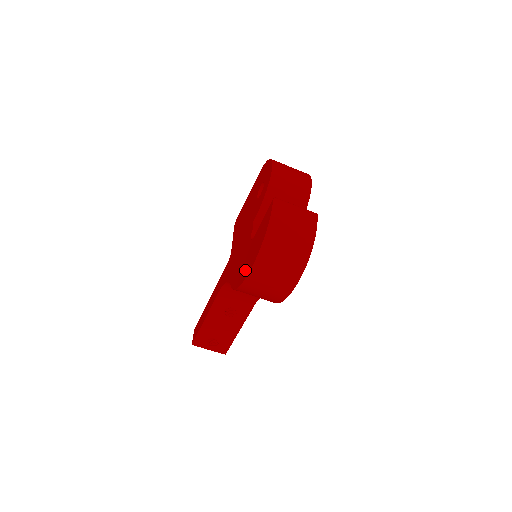
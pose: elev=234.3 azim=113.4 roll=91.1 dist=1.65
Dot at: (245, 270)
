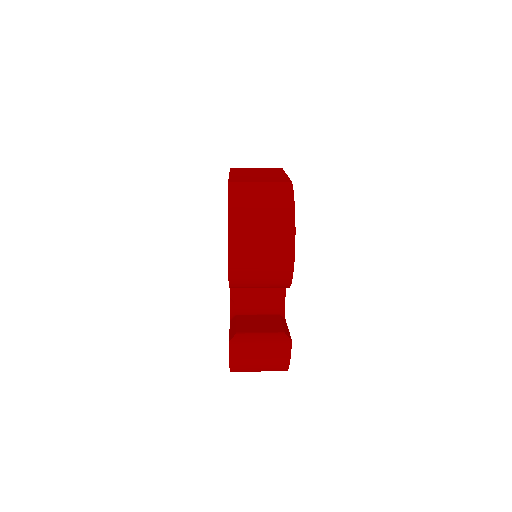
Dot at: occluded
